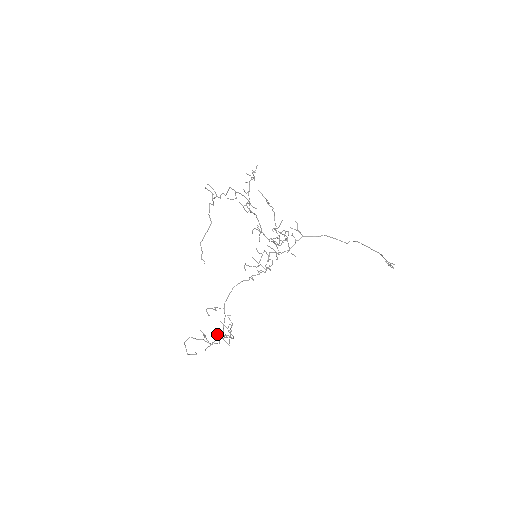
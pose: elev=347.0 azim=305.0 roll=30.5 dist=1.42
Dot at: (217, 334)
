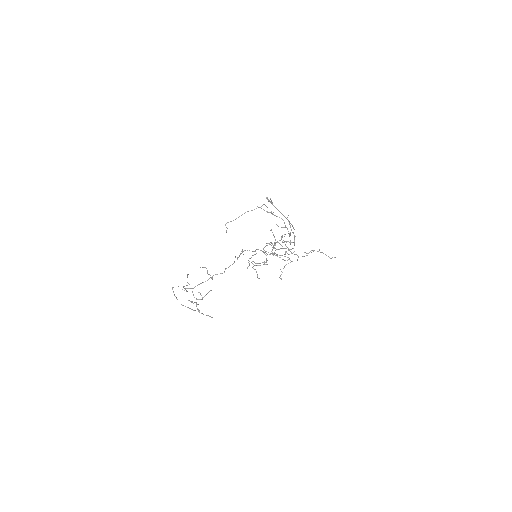
Dot at: occluded
